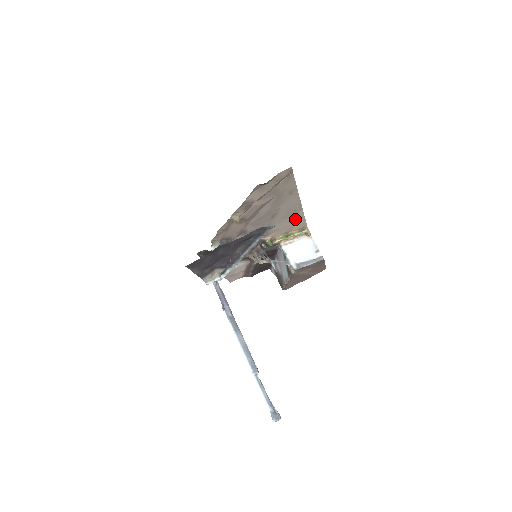
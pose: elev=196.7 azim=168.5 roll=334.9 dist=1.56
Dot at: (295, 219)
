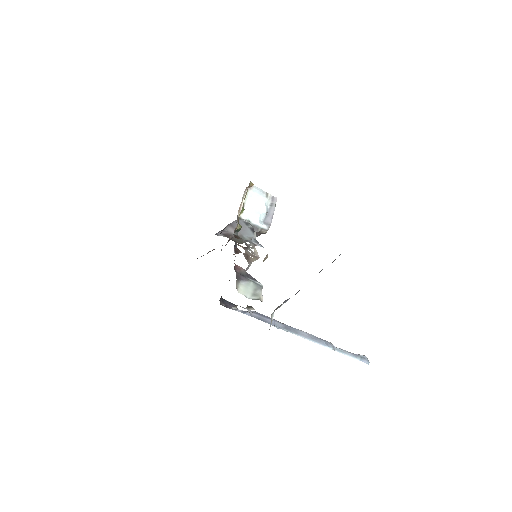
Dot at: occluded
